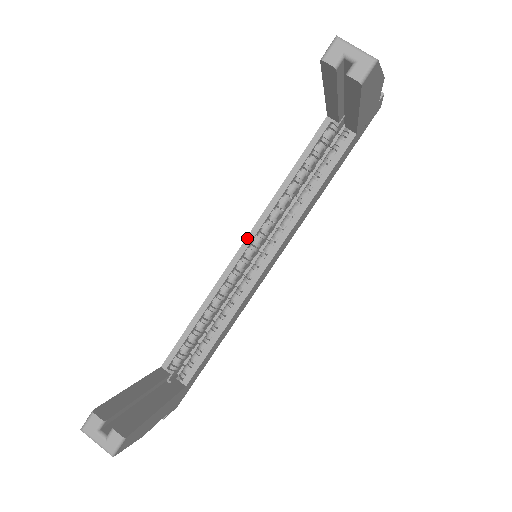
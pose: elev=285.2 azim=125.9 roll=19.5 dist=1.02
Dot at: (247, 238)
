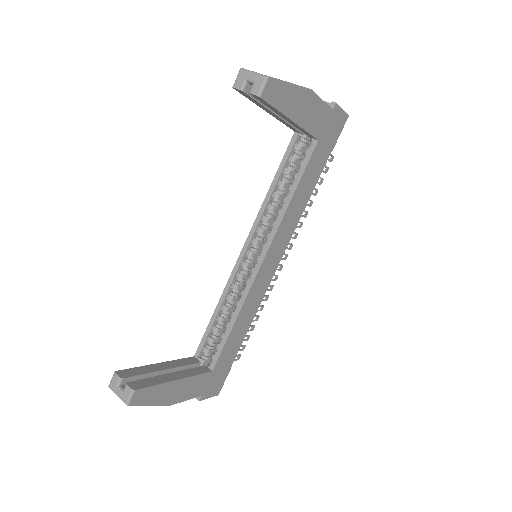
Dot at: (246, 242)
